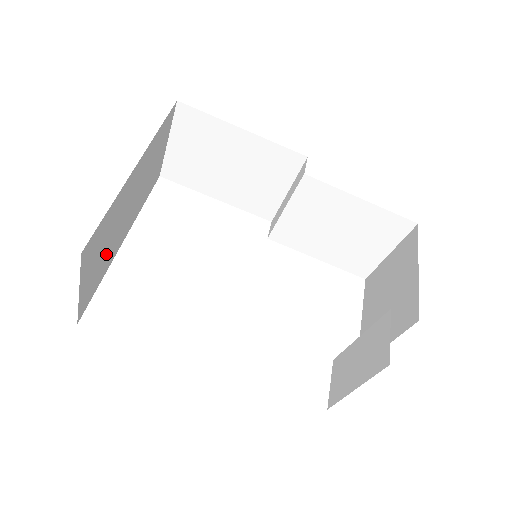
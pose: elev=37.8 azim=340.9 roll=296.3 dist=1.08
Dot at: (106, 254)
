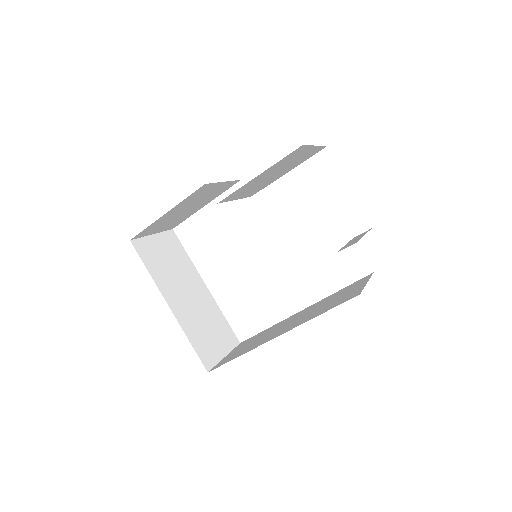
Dot at: (211, 321)
